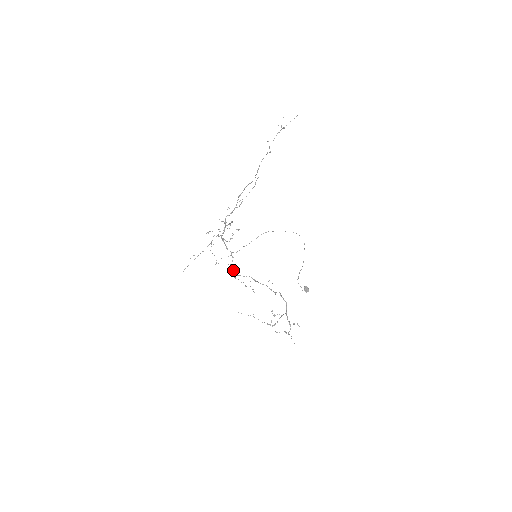
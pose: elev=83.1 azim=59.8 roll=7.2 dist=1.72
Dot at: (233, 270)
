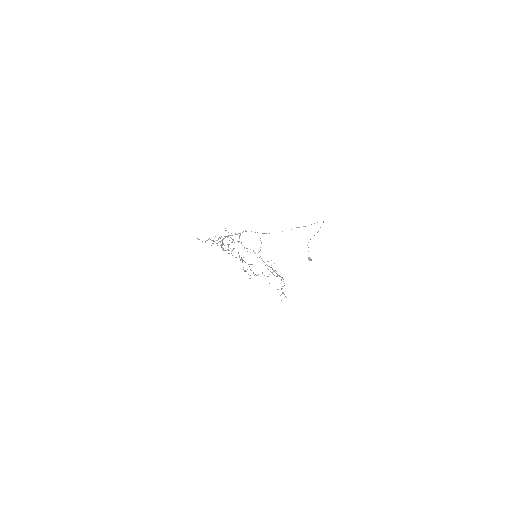
Dot at: occluded
